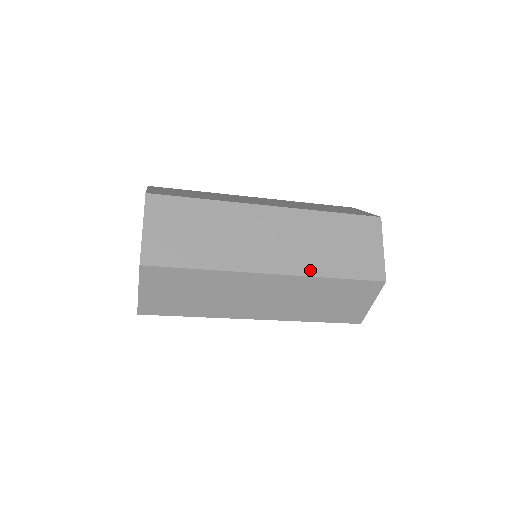
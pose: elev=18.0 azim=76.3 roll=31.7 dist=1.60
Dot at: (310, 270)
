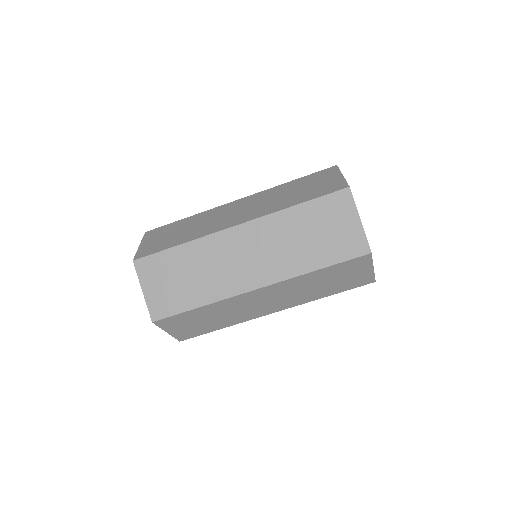
Dot at: (272, 210)
